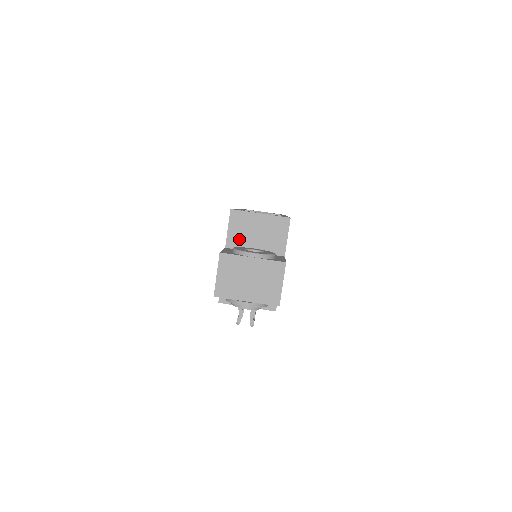
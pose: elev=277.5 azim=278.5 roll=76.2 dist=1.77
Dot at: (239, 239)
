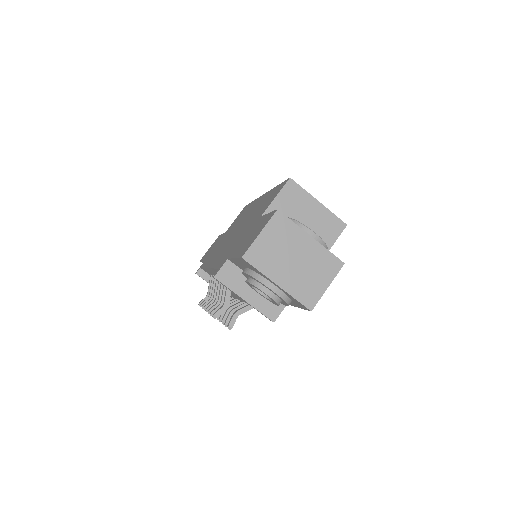
Dot at: occluded
